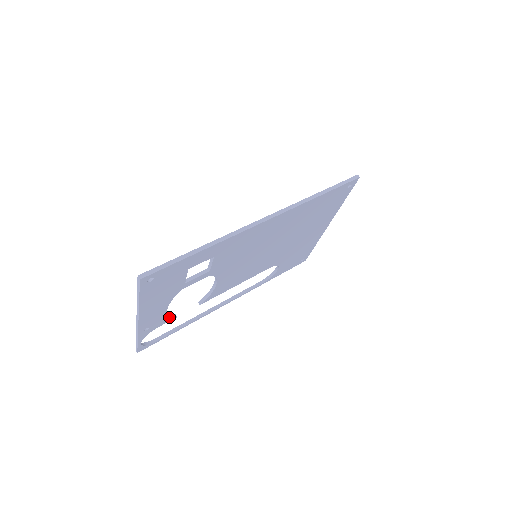
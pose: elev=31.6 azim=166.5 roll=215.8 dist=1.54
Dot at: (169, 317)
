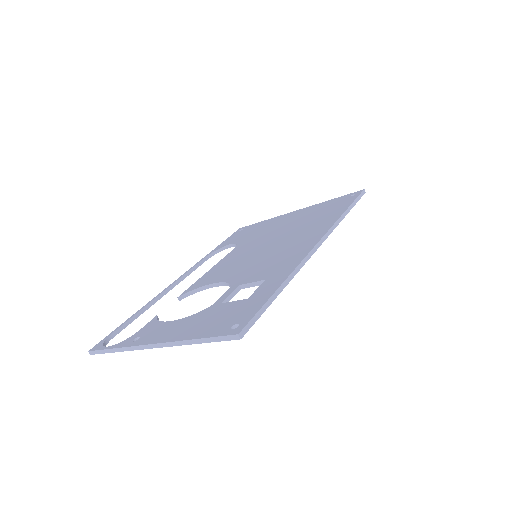
Dot at: occluded
